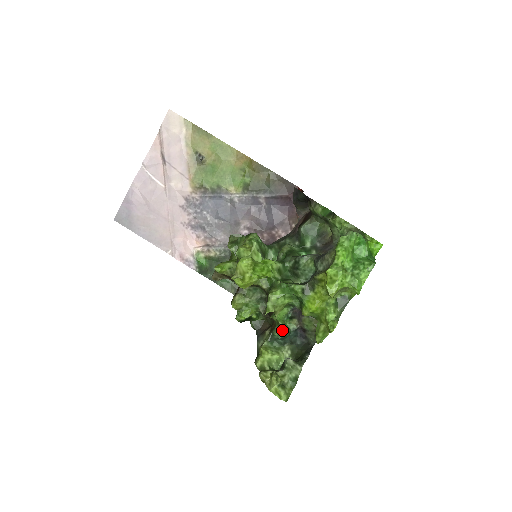
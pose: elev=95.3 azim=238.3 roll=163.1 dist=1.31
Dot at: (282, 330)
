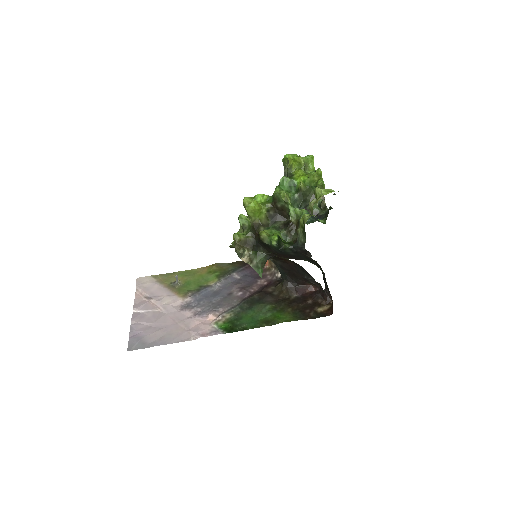
Dot at: (302, 211)
